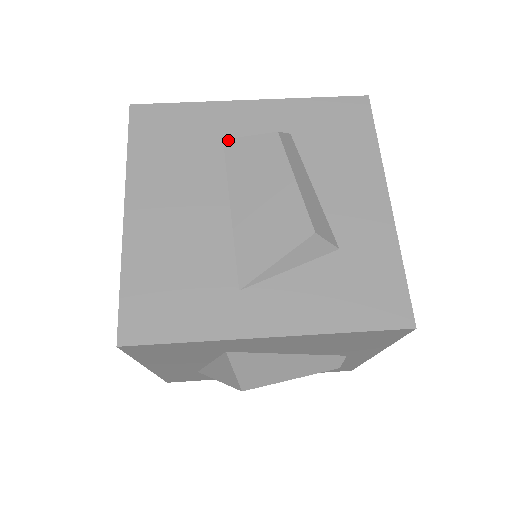
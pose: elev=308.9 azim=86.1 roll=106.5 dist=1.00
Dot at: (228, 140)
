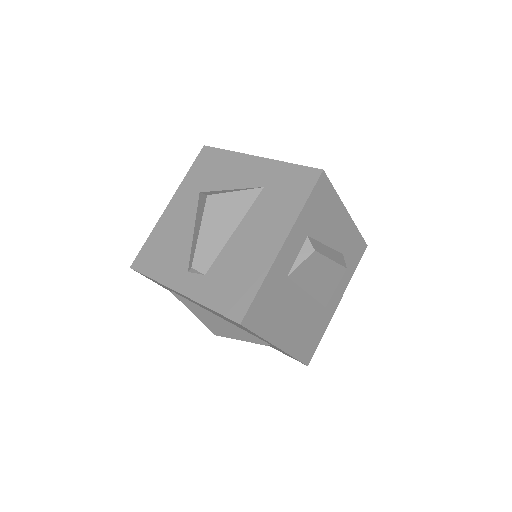
Dot at: (290, 275)
